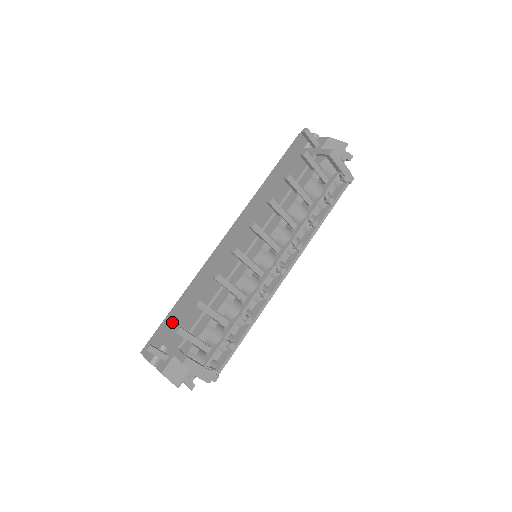
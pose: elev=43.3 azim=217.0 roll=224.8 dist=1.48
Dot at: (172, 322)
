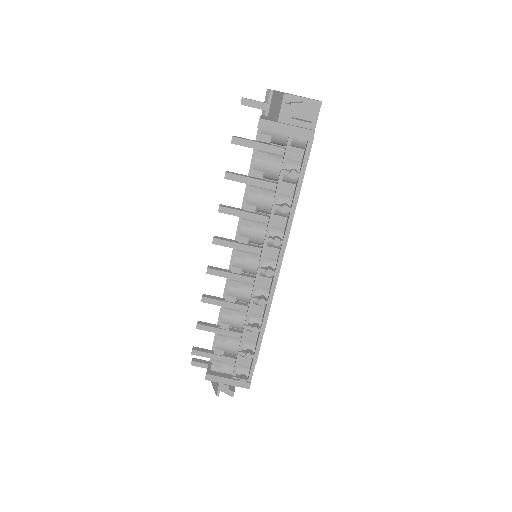
Dot at: occluded
